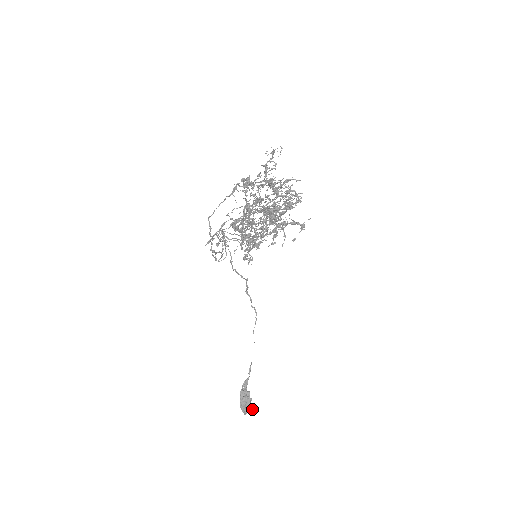
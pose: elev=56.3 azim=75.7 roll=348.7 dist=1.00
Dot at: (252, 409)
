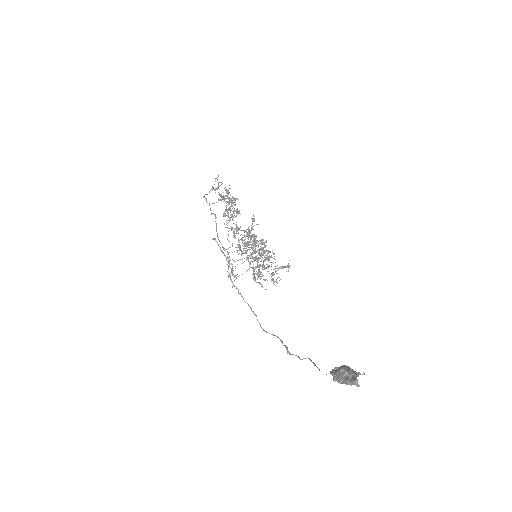
Dot at: occluded
